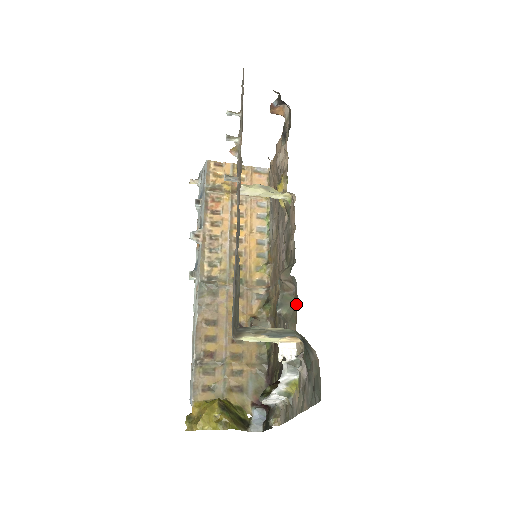
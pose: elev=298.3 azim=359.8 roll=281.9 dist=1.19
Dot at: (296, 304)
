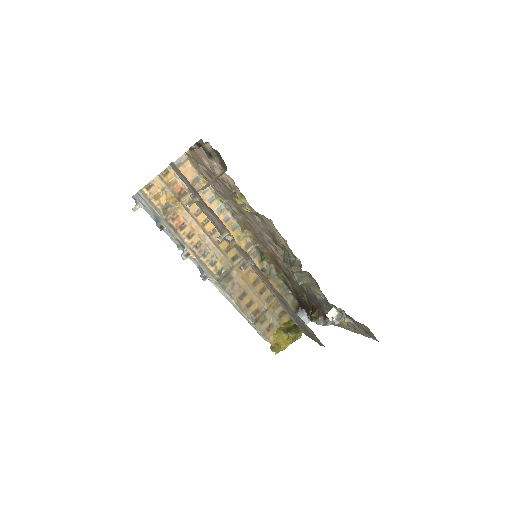
Dot at: (312, 279)
